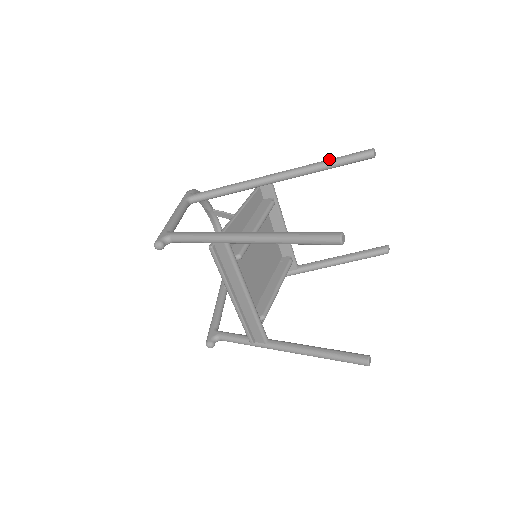
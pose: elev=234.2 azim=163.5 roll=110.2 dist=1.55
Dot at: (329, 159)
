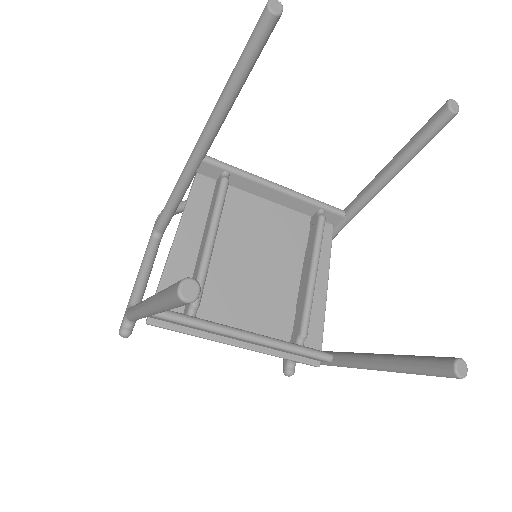
Dot at: occluded
